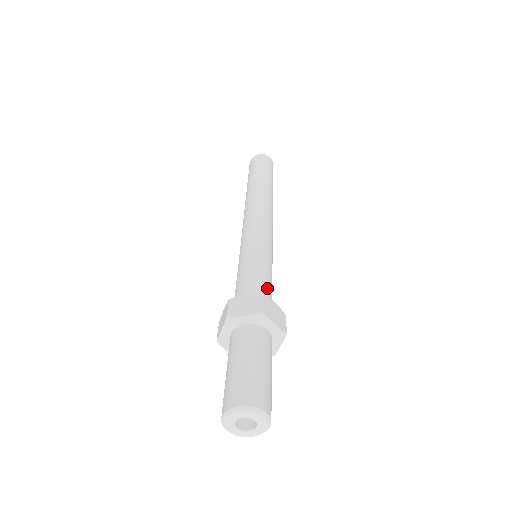
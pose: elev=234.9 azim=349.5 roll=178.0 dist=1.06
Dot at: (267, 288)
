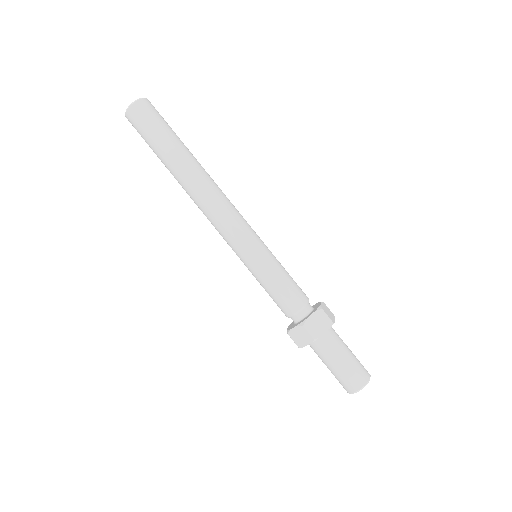
Dot at: (302, 291)
